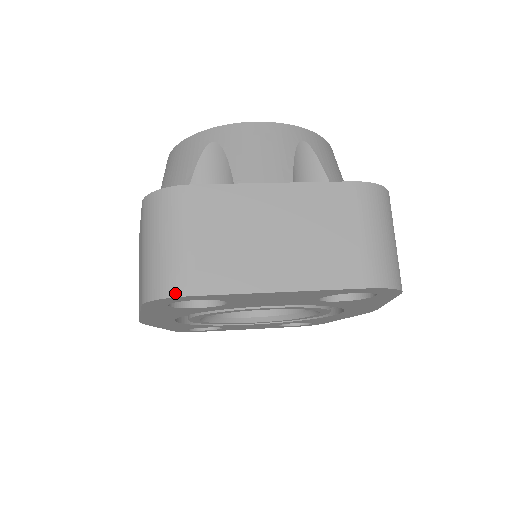
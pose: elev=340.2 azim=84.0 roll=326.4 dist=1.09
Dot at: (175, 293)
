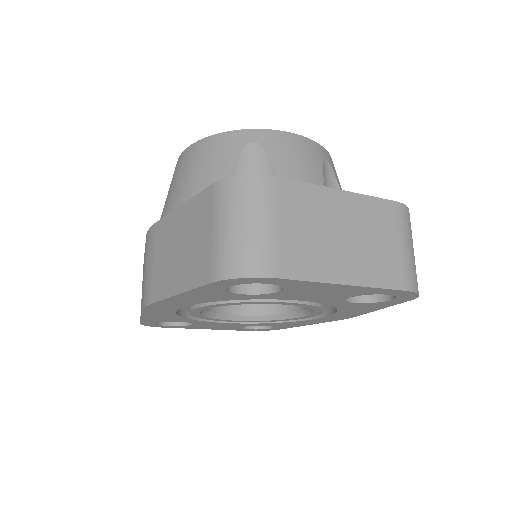
Dot at: (261, 274)
